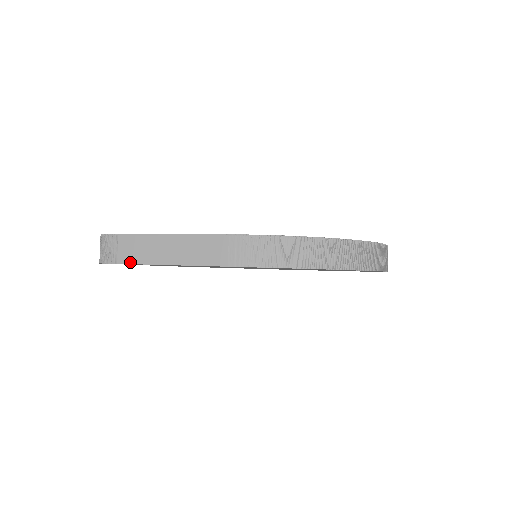
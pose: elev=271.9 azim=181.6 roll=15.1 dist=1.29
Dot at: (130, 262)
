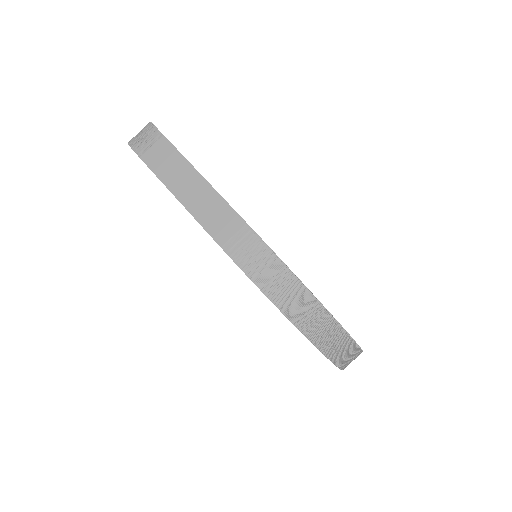
Dot at: (150, 166)
